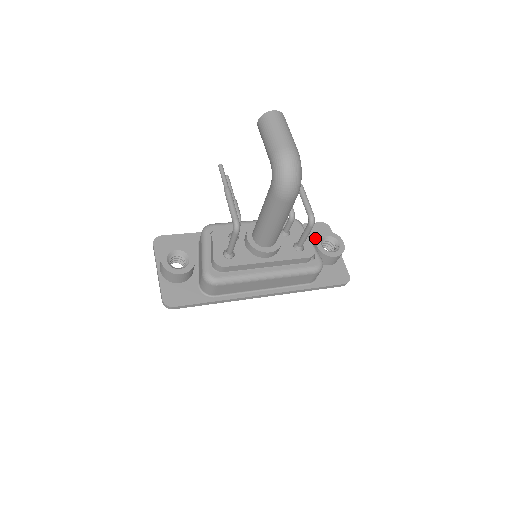
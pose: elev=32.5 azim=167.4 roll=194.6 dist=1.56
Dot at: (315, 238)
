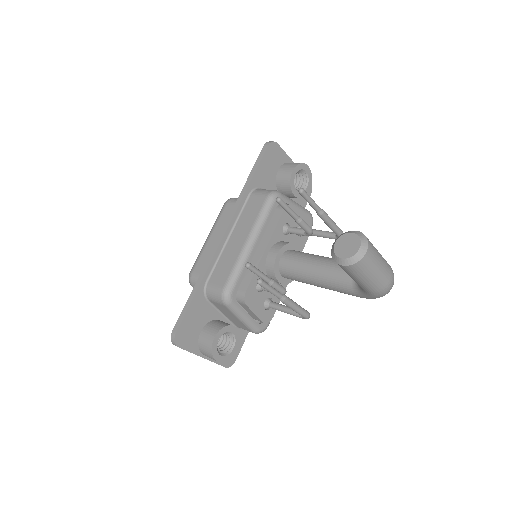
Dot at: (274, 173)
